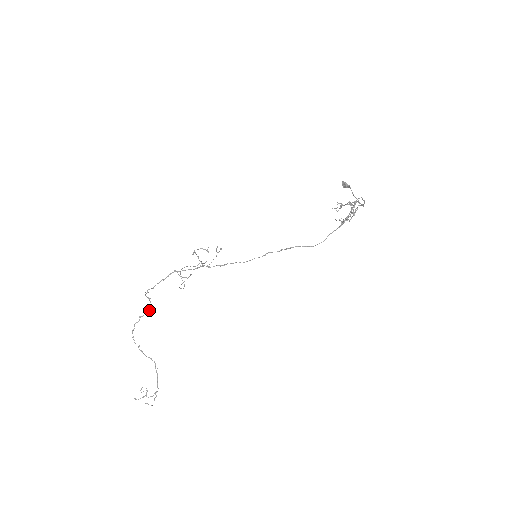
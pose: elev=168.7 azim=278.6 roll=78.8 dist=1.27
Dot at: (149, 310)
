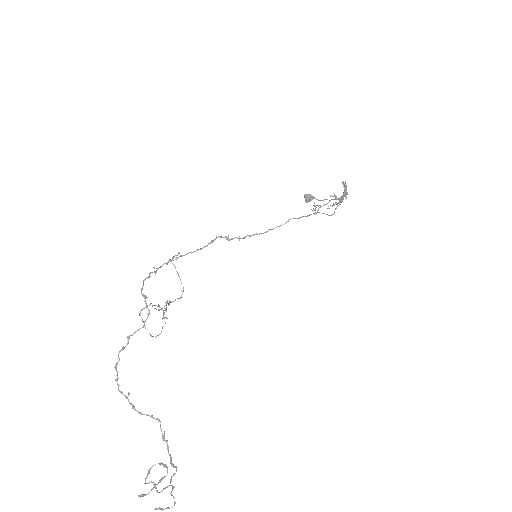
Dot at: occluded
